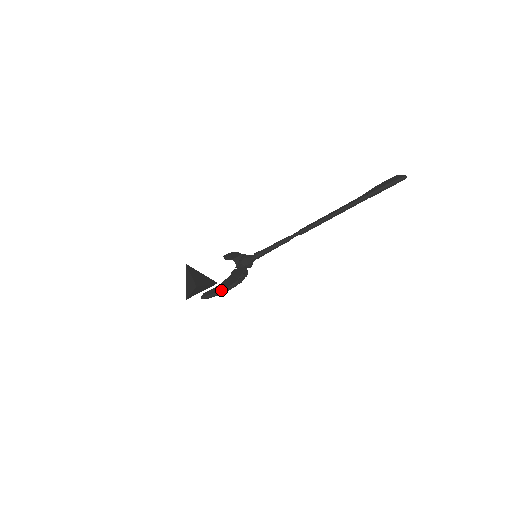
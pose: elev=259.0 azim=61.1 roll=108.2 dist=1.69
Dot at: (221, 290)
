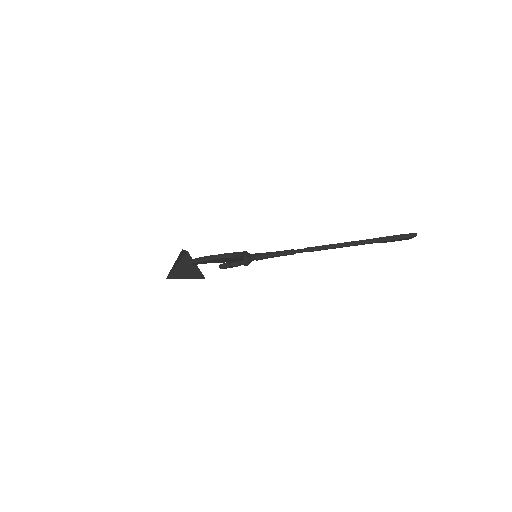
Dot at: (212, 255)
